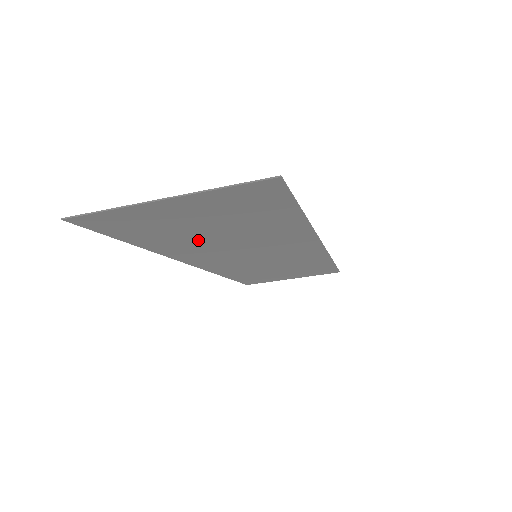
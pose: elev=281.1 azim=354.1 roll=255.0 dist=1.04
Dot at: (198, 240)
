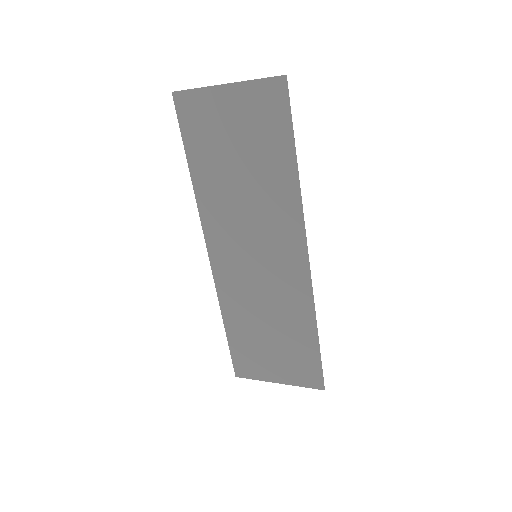
Dot at: (226, 179)
